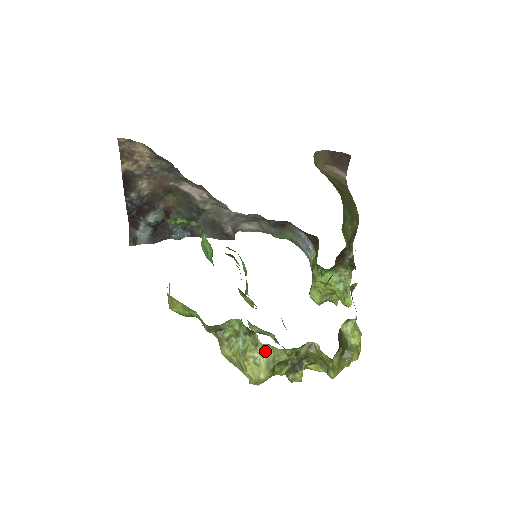
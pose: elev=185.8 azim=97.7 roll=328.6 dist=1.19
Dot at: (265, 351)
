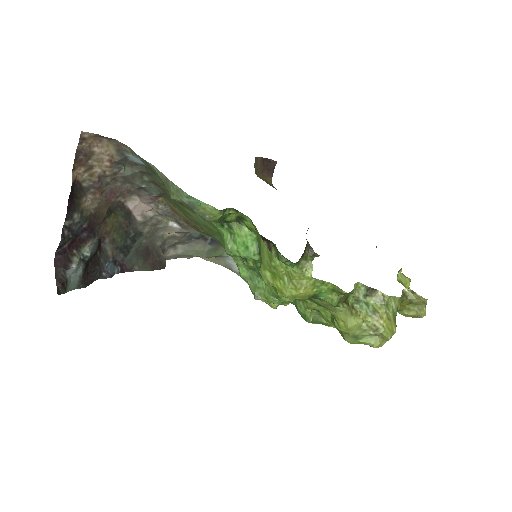
Dot at: (389, 304)
